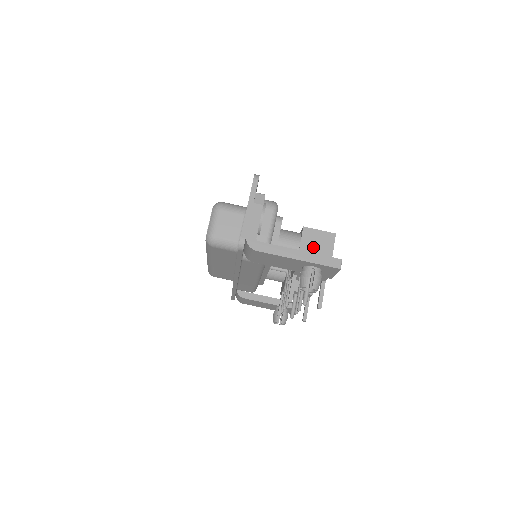
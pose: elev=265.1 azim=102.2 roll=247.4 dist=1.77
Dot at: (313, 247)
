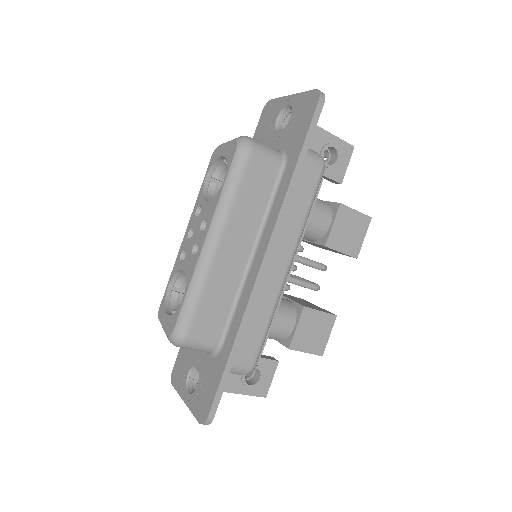
Dot at: occluded
